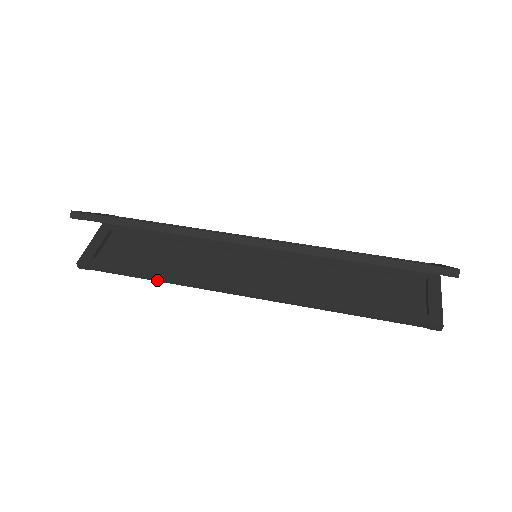
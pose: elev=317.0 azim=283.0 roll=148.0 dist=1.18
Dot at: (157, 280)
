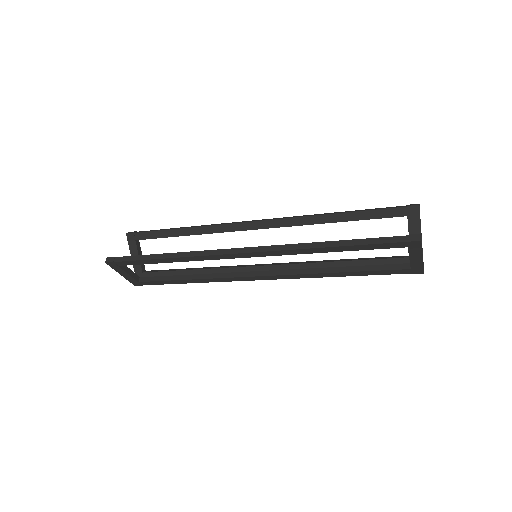
Dot at: (167, 257)
